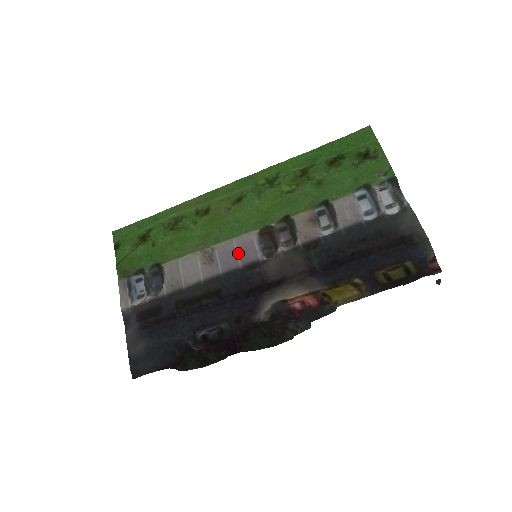
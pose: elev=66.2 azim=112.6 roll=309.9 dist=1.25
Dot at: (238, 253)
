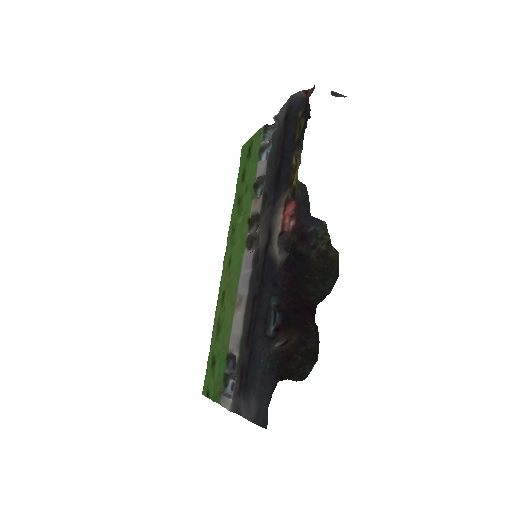
Dot at: (246, 271)
